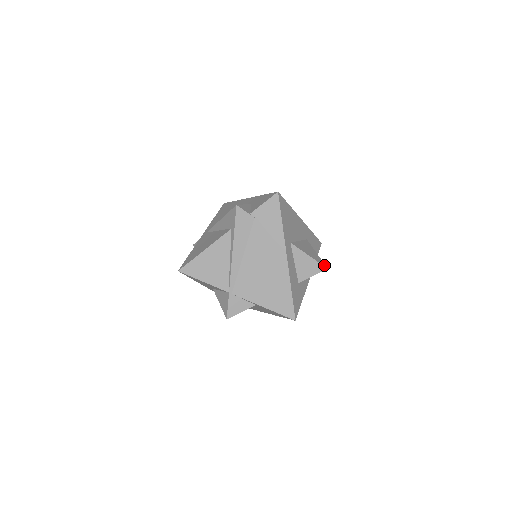
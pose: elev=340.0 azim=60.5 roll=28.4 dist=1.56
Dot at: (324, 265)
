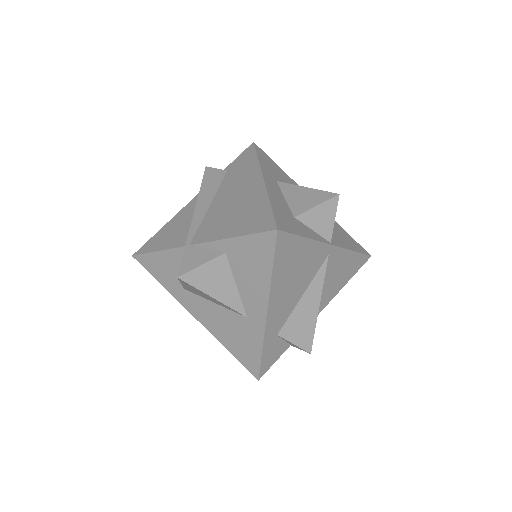
Dot at: (334, 195)
